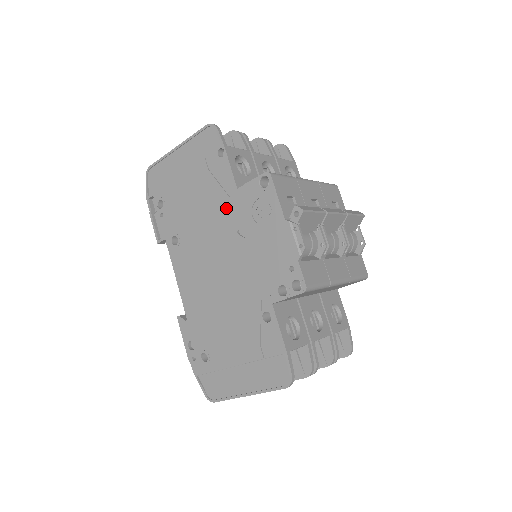
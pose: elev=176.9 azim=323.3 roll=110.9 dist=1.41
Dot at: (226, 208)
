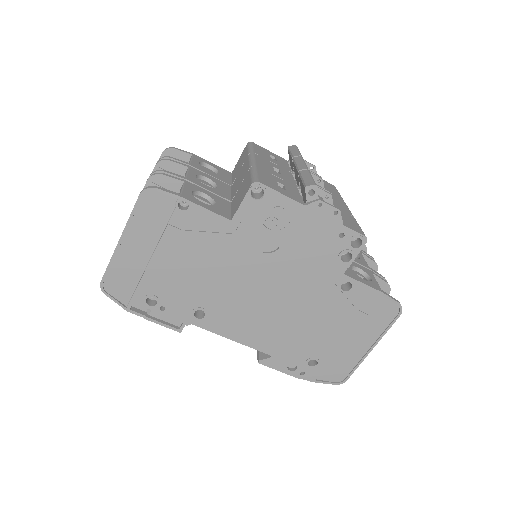
Dot at: (234, 245)
